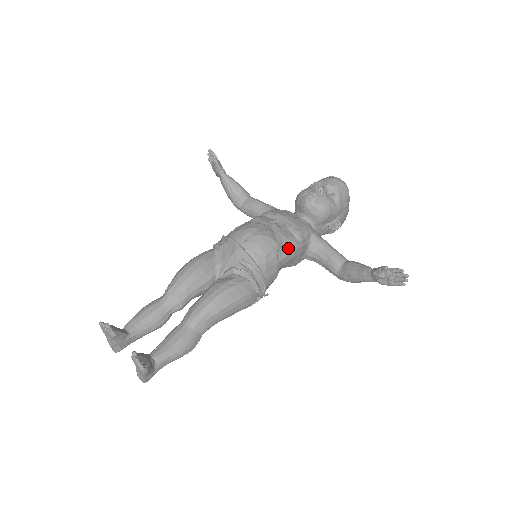
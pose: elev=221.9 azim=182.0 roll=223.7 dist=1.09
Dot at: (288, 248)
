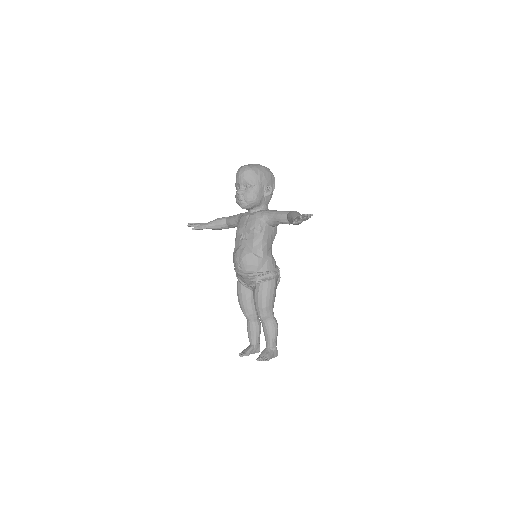
Dot at: (259, 246)
